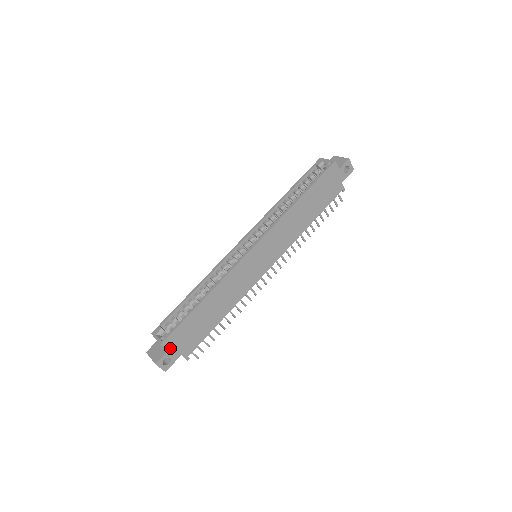
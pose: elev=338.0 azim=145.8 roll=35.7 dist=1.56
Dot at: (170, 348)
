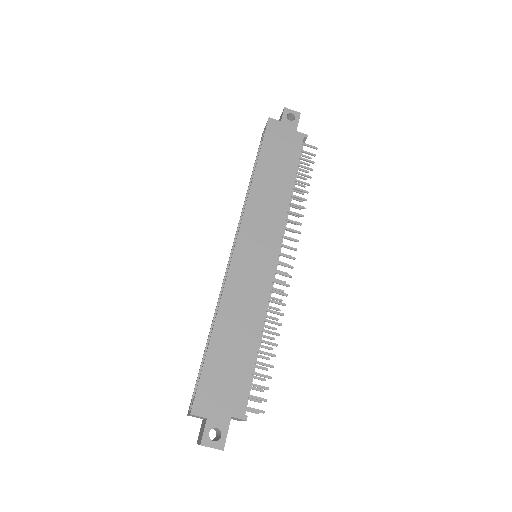
Dot at: (208, 414)
